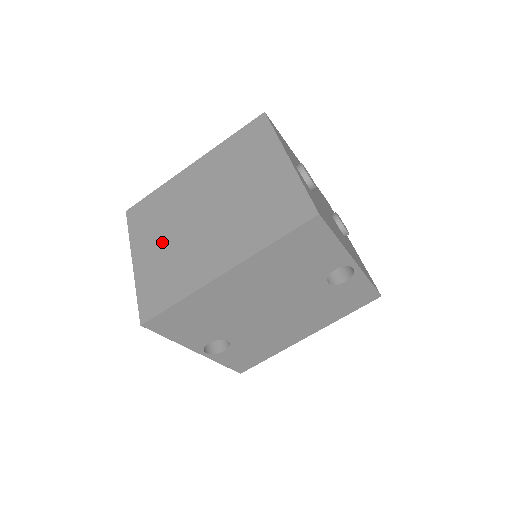
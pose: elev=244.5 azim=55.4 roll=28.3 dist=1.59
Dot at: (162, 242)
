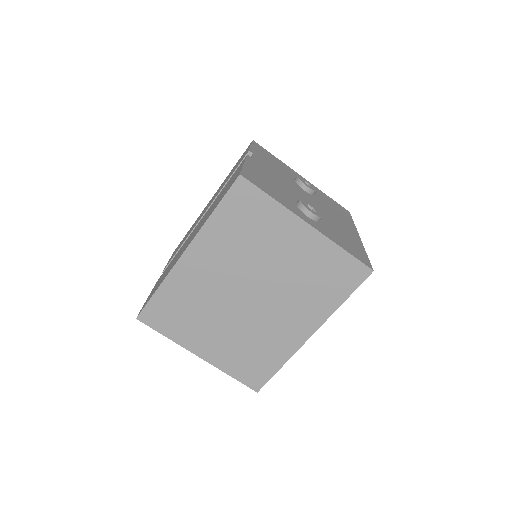
Dot at: (219, 333)
